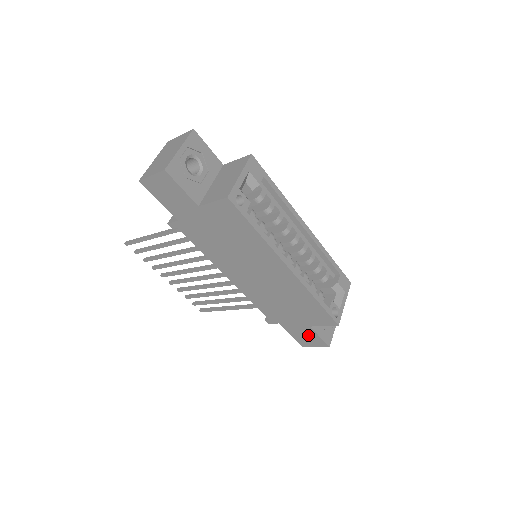
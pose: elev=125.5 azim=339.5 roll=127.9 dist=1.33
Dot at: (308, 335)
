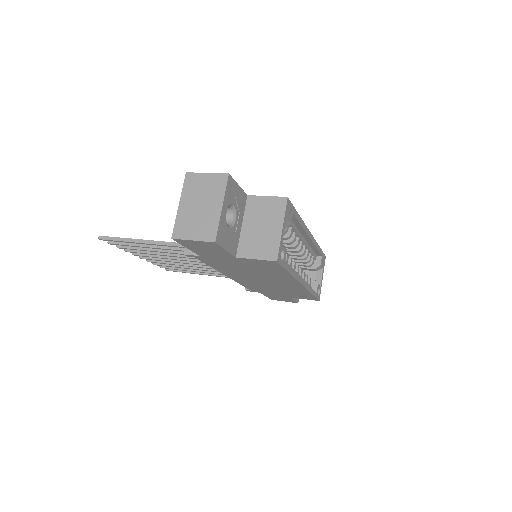
Dot at: (283, 298)
